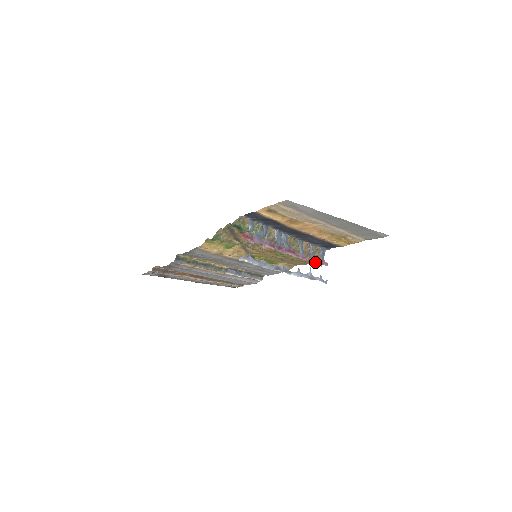
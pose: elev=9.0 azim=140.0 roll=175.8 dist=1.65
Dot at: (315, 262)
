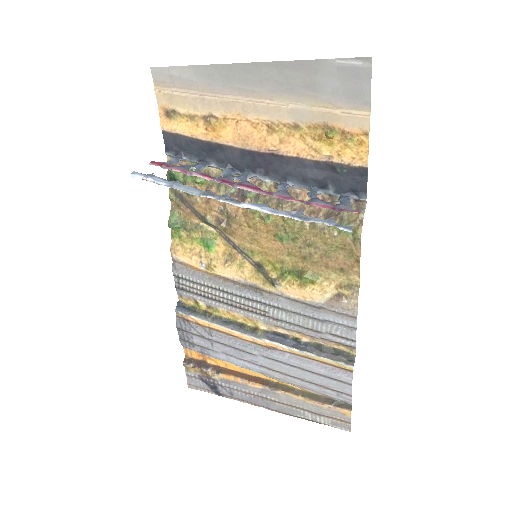
Dot at: occluded
